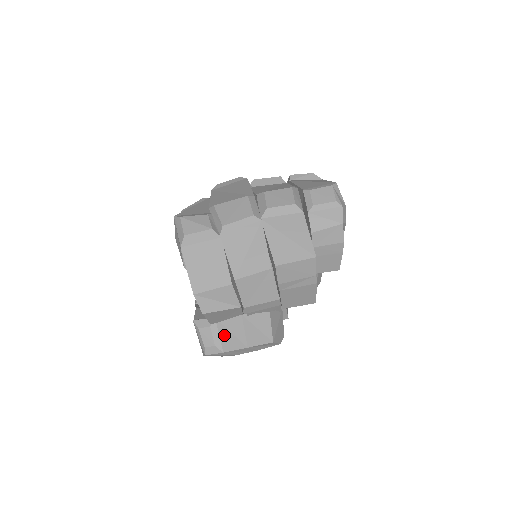
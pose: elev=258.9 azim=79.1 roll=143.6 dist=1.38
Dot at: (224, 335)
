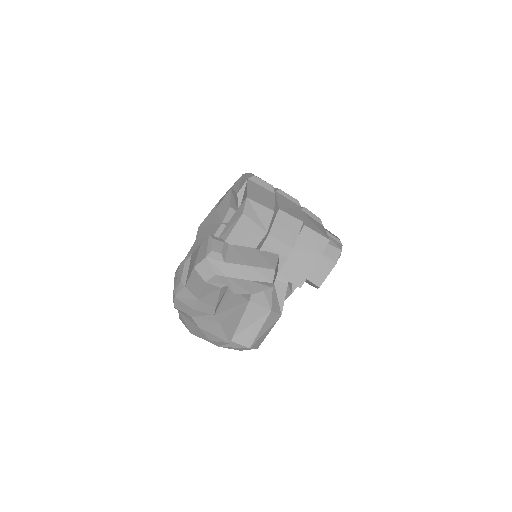
Dot at: (232, 253)
